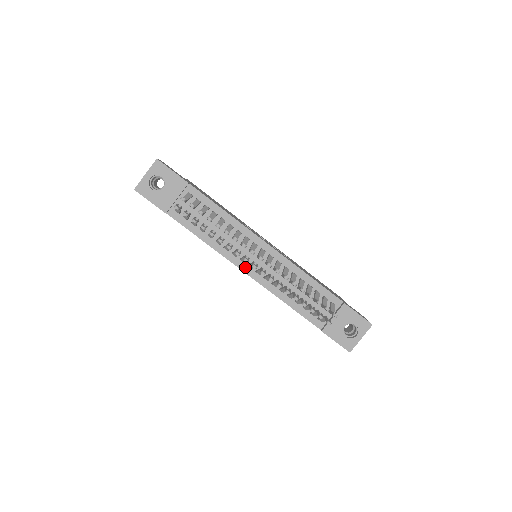
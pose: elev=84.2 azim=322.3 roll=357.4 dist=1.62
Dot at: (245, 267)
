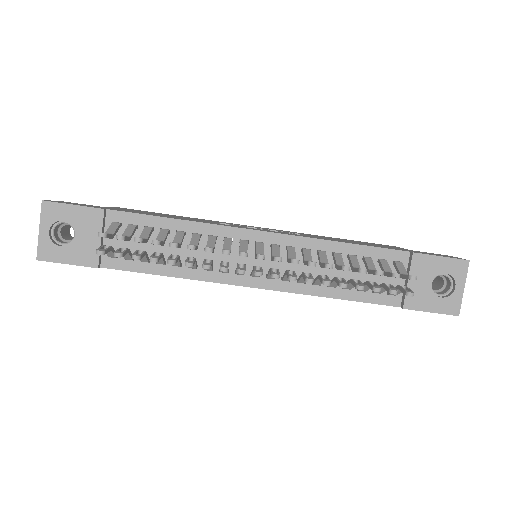
Dot at: (248, 280)
